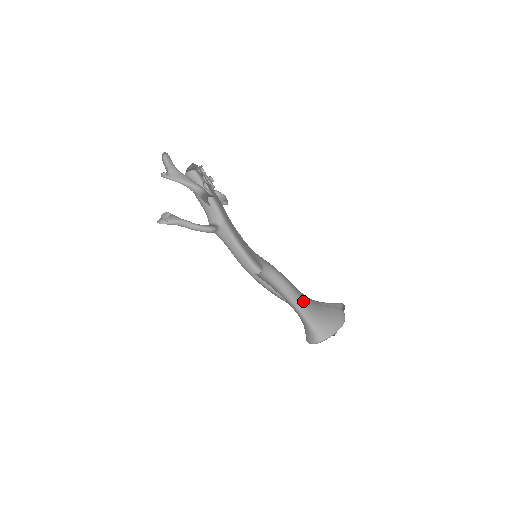
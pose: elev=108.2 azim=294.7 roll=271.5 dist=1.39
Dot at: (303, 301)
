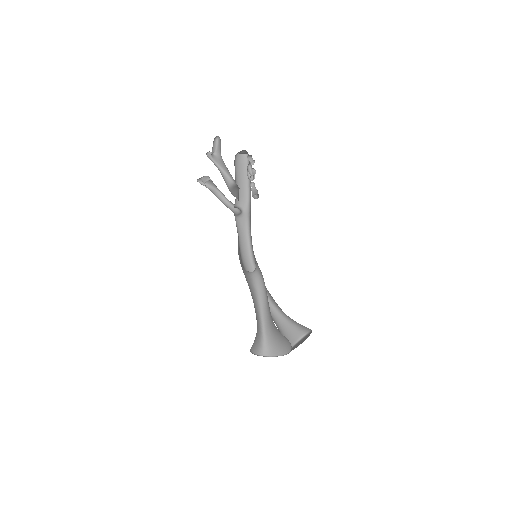
Dot at: (269, 316)
